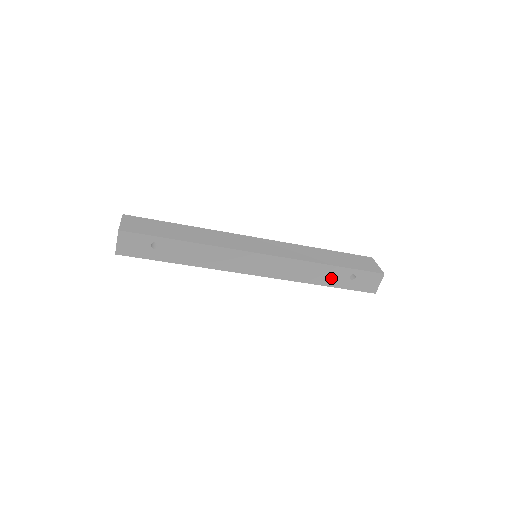
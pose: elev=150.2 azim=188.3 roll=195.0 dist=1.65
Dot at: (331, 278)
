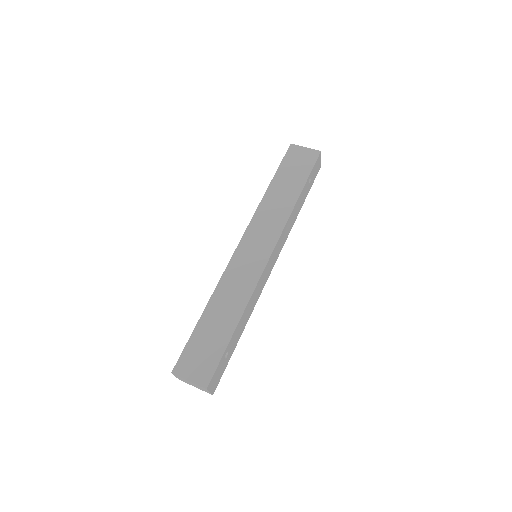
Dot at: (302, 200)
